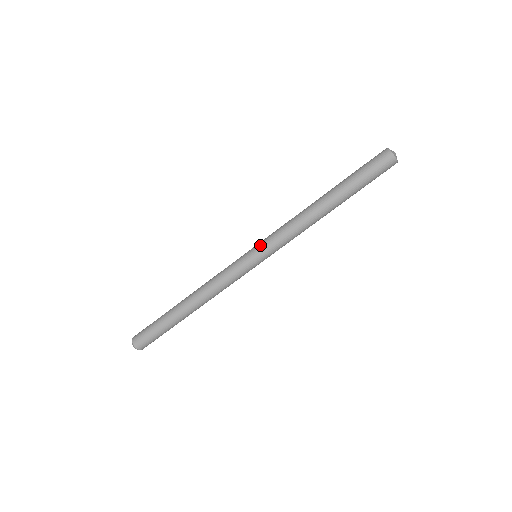
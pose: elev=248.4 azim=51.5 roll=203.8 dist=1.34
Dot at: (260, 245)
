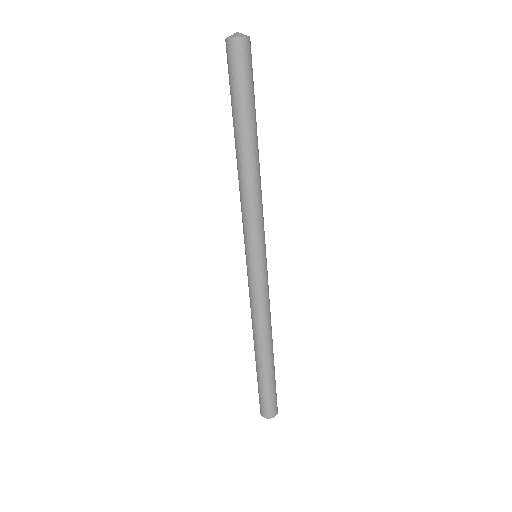
Dot at: (247, 247)
